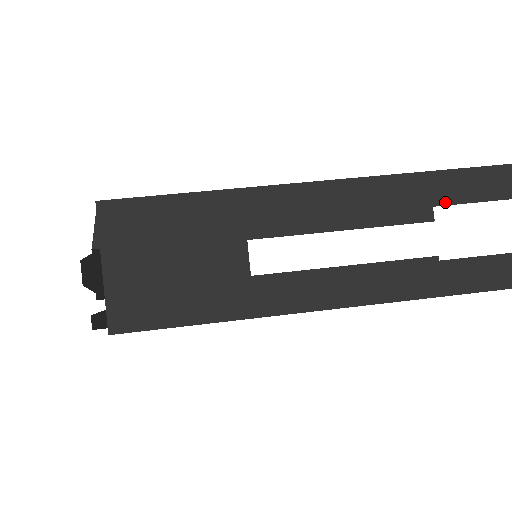
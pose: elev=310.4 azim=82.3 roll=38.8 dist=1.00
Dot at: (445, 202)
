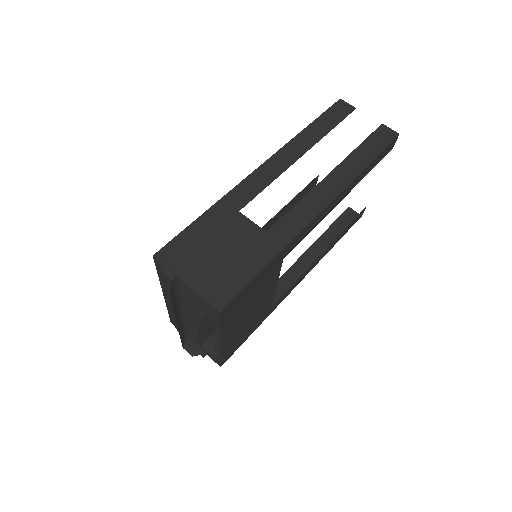
Dot at: (318, 140)
